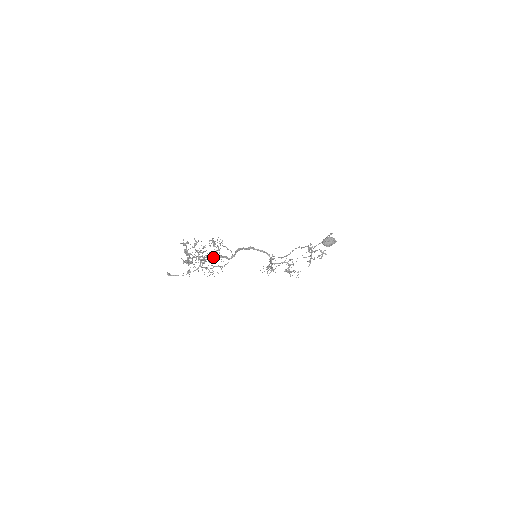
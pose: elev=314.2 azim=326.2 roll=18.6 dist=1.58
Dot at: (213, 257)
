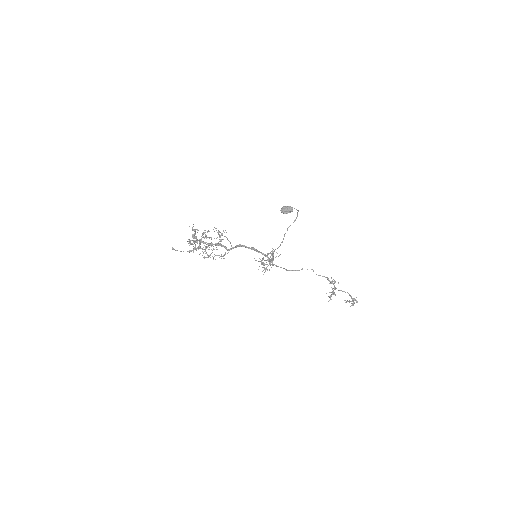
Dot at: occluded
